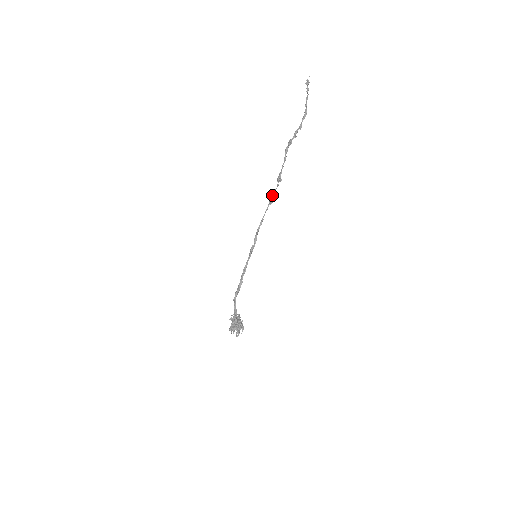
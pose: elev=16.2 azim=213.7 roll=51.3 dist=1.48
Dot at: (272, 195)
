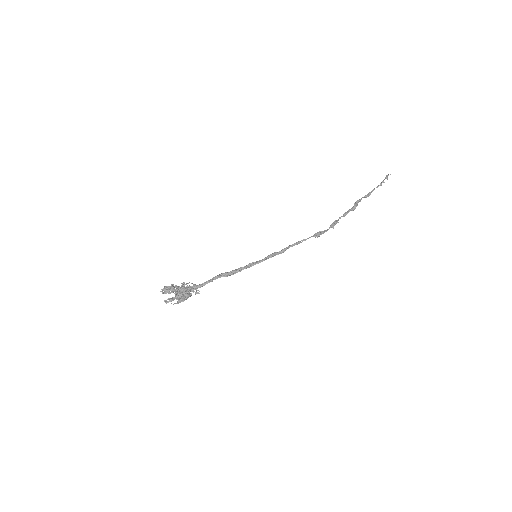
Dot at: (322, 232)
